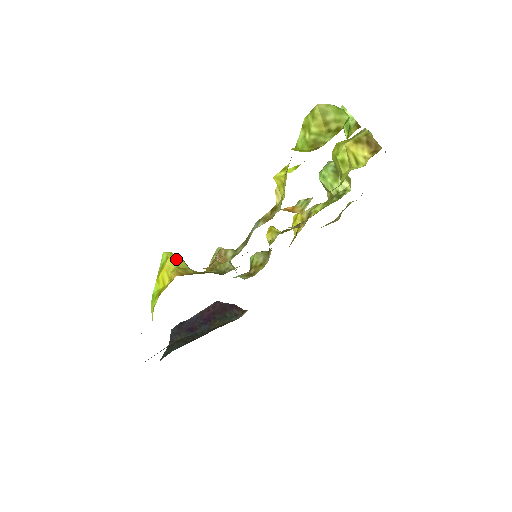
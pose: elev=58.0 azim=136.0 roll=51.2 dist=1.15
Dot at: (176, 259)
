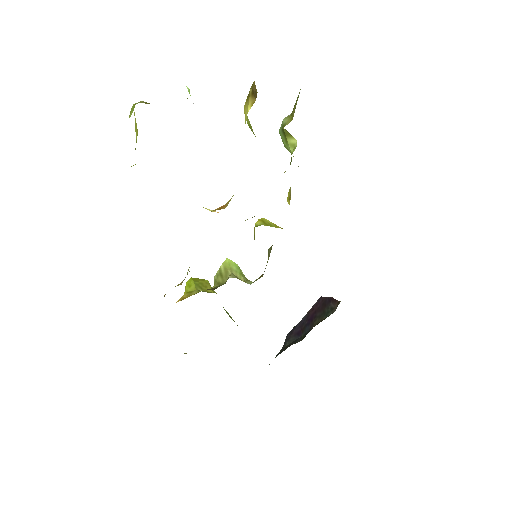
Dot at: (189, 284)
